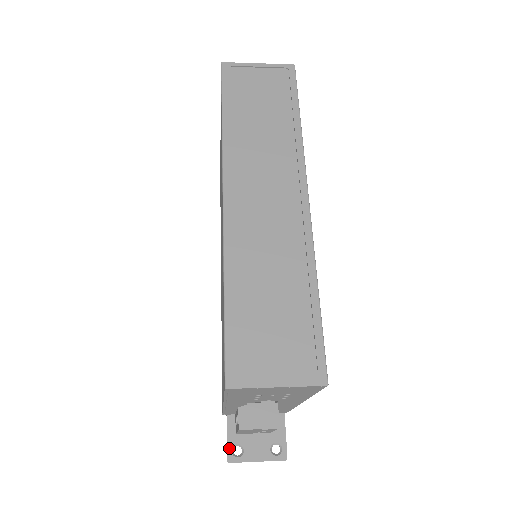
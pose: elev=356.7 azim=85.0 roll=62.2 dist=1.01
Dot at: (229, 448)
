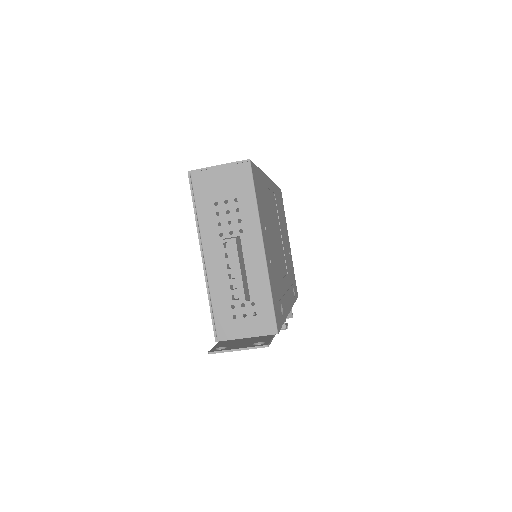
Dot at: (213, 348)
